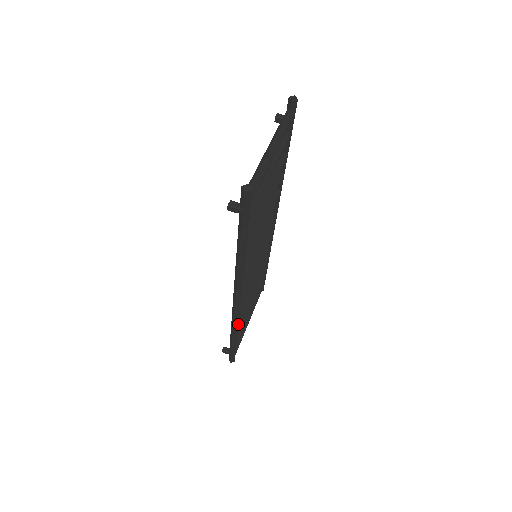
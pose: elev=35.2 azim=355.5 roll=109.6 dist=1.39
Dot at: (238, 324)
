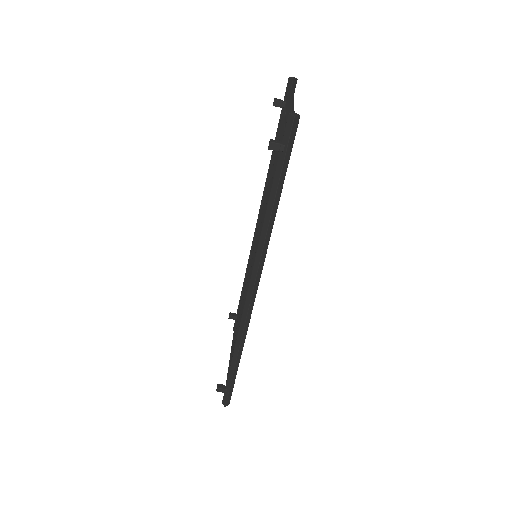
Dot at: occluded
